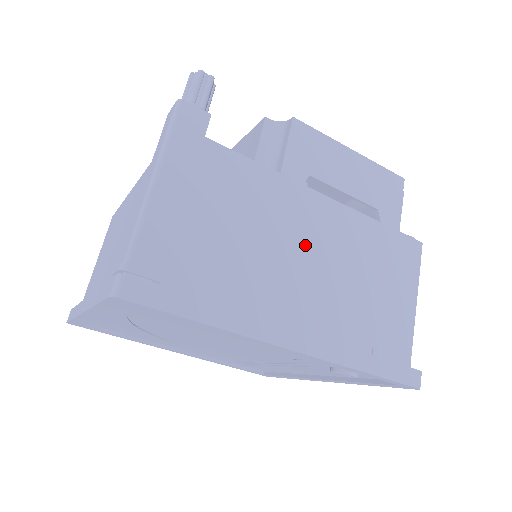
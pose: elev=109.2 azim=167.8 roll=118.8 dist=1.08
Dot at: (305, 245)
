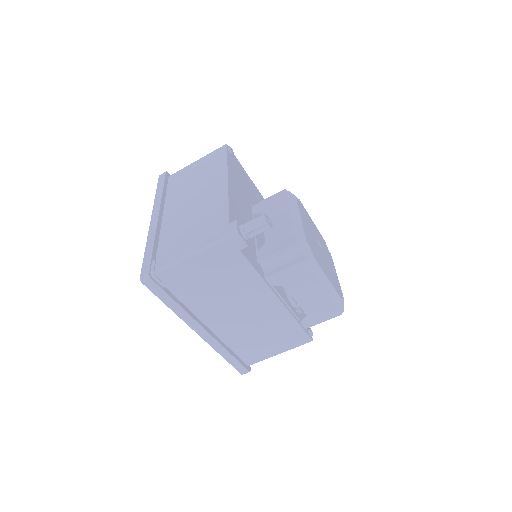
Dot at: (246, 308)
